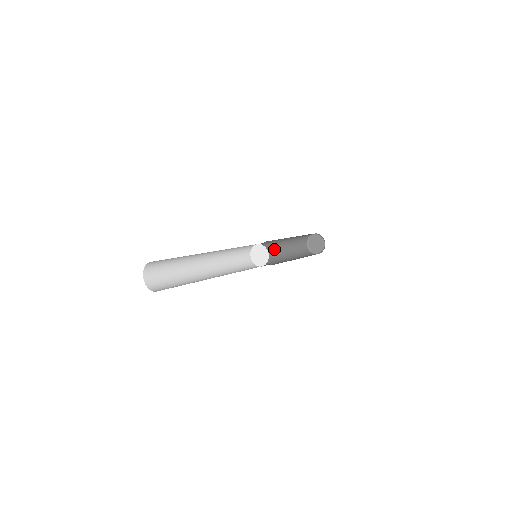
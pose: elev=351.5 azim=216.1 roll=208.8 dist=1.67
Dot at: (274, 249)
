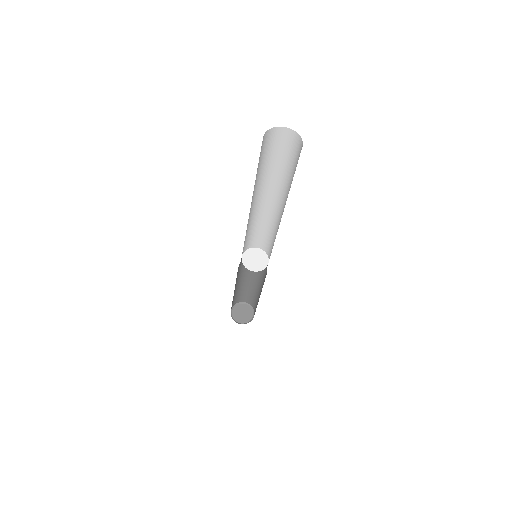
Dot at: (236, 280)
